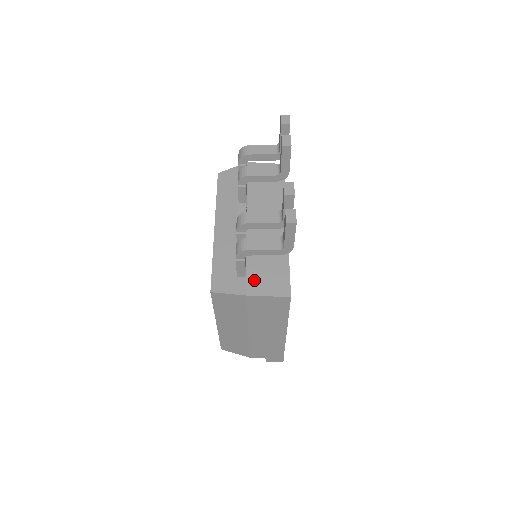
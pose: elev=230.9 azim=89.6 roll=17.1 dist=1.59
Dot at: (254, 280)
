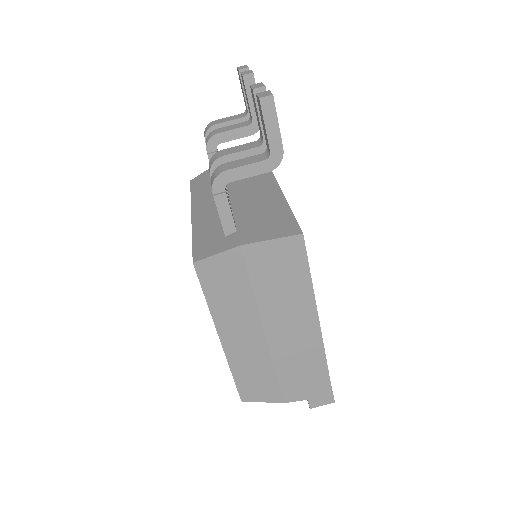
Dot at: (248, 231)
